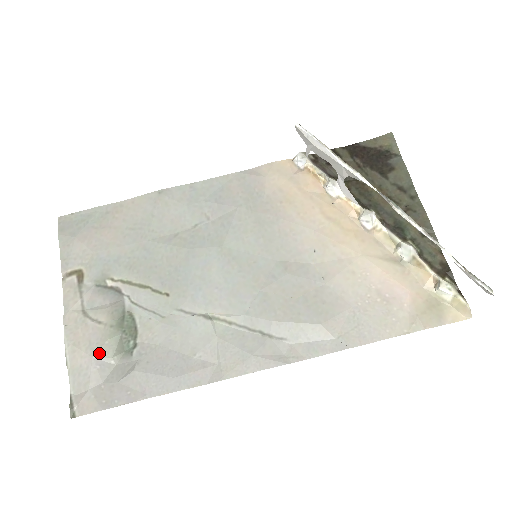
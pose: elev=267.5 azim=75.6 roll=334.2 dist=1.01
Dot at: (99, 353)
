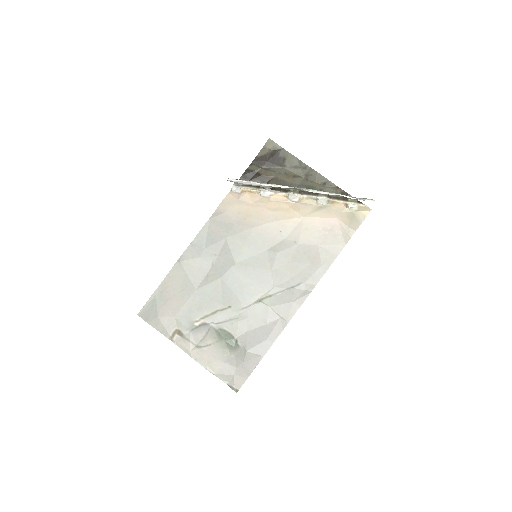
Dot at: (223, 357)
